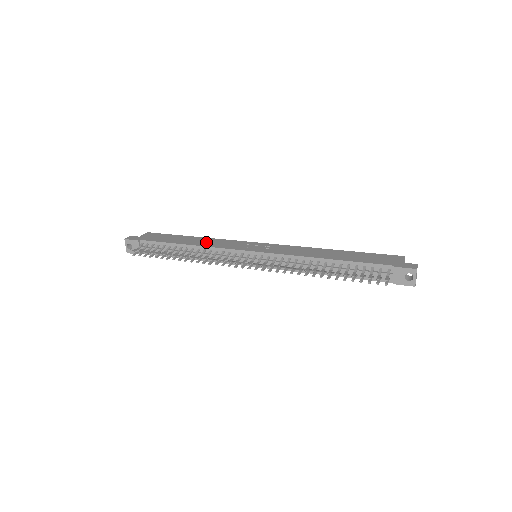
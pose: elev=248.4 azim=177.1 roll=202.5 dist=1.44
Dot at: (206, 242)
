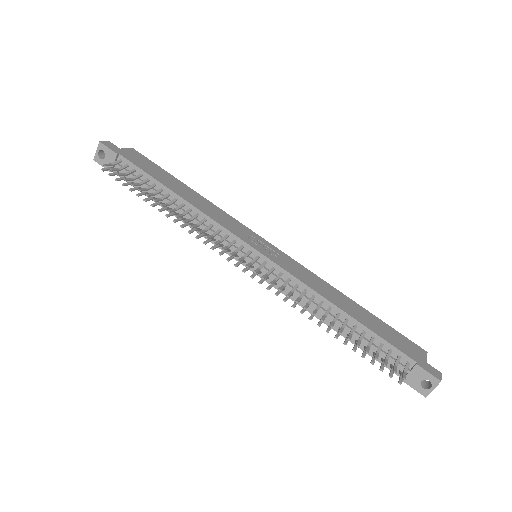
Dot at: (203, 204)
